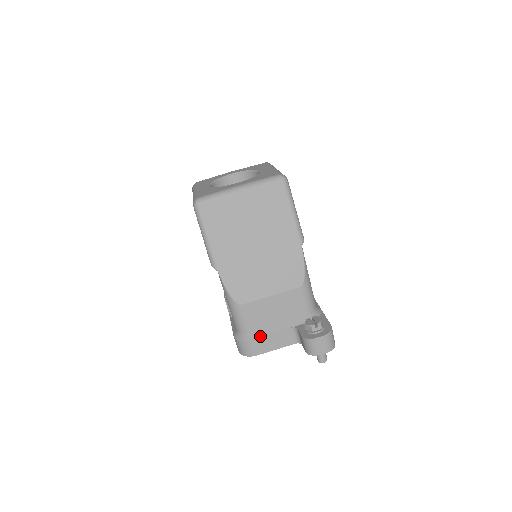
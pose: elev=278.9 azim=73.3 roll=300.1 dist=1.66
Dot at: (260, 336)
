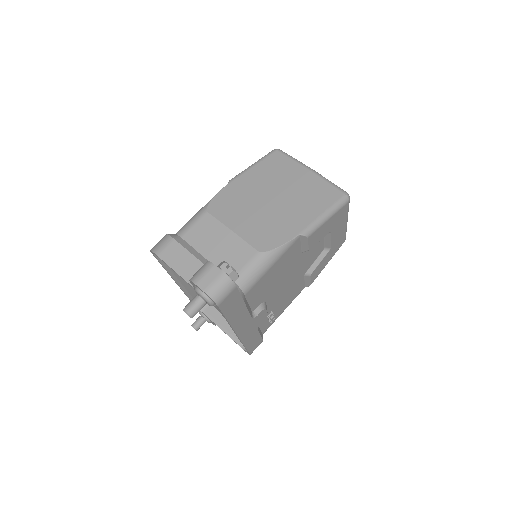
Dot at: (183, 245)
